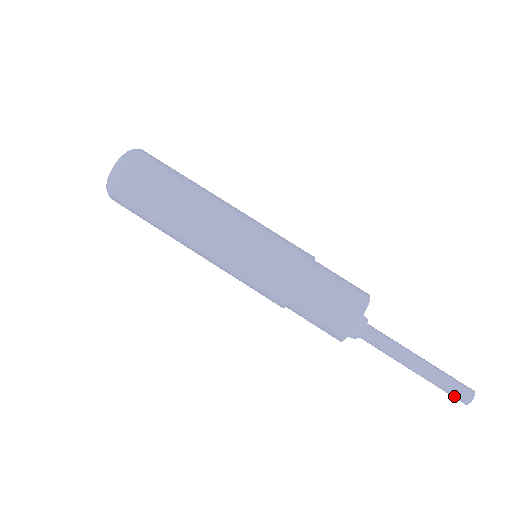
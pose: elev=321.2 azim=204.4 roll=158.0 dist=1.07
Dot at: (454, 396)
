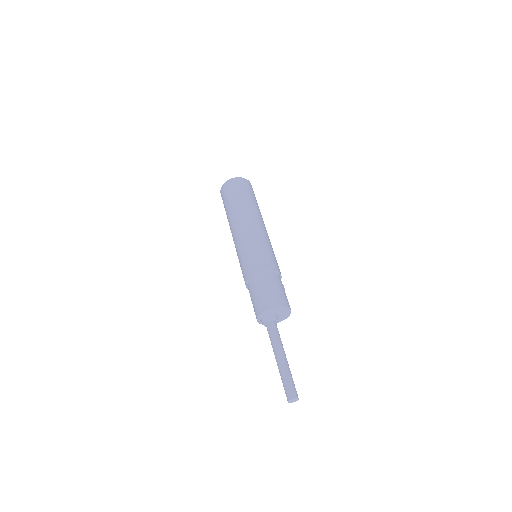
Dot at: (285, 392)
